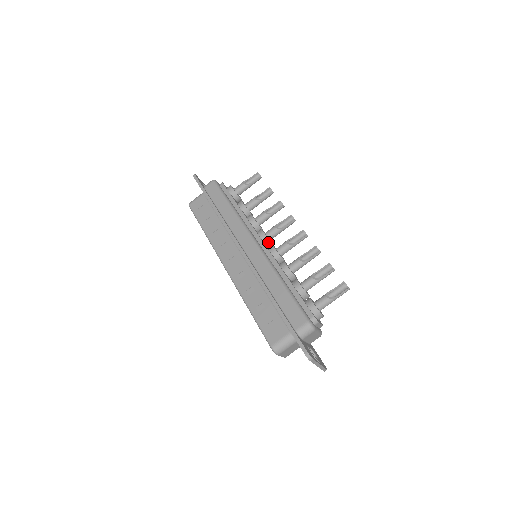
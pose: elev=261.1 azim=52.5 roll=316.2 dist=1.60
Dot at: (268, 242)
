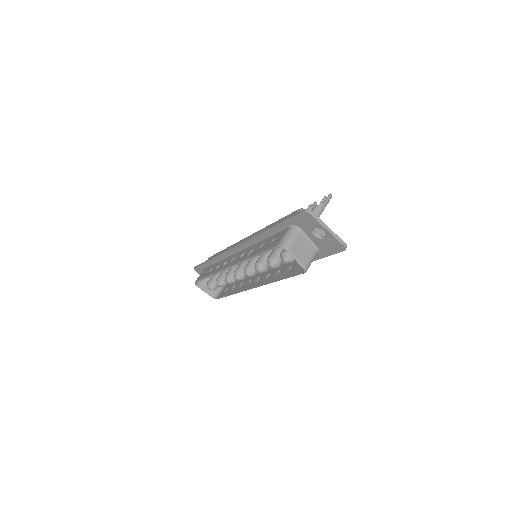
Dot at: occluded
